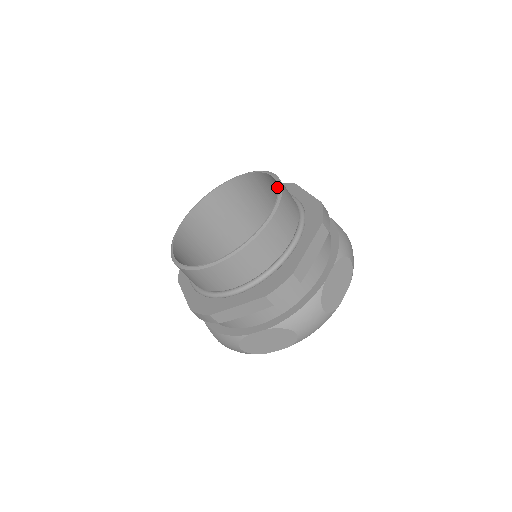
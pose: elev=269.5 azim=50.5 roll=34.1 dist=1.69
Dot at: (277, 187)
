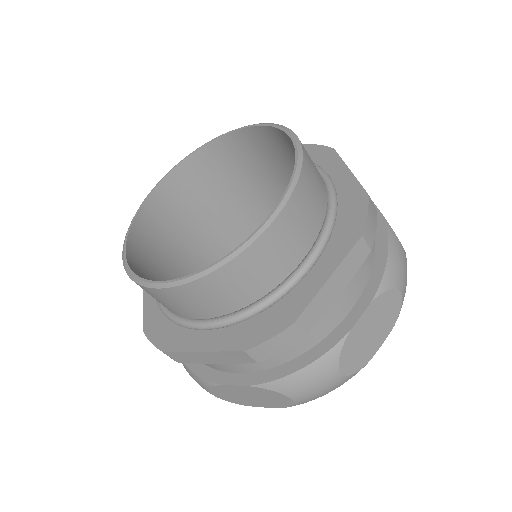
Dot at: occluded
